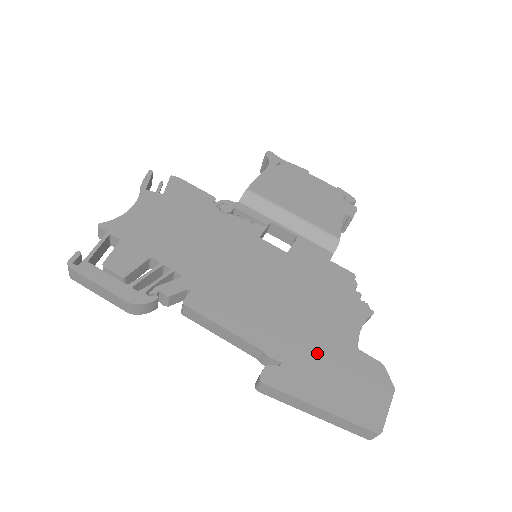
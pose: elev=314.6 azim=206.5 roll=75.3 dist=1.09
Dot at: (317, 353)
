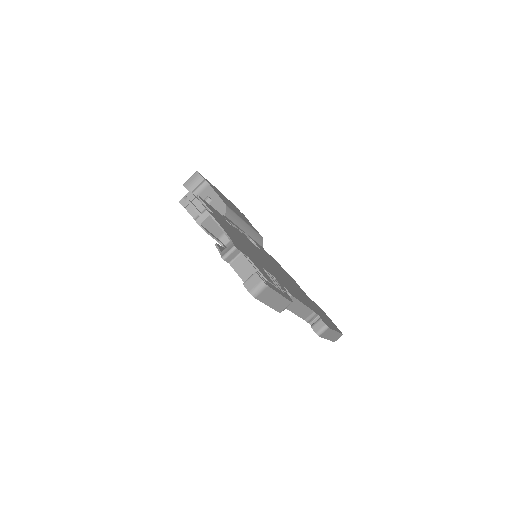
Dot at: (314, 306)
